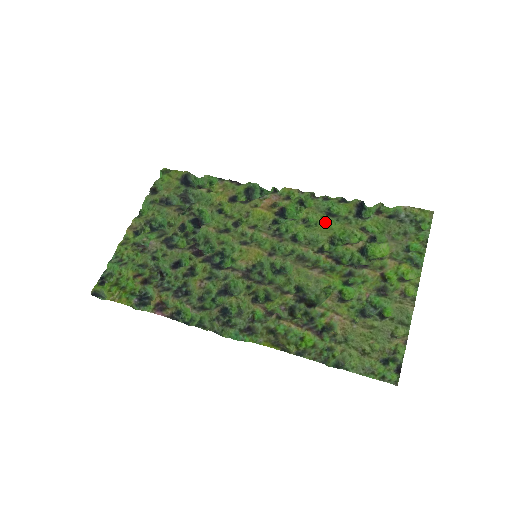
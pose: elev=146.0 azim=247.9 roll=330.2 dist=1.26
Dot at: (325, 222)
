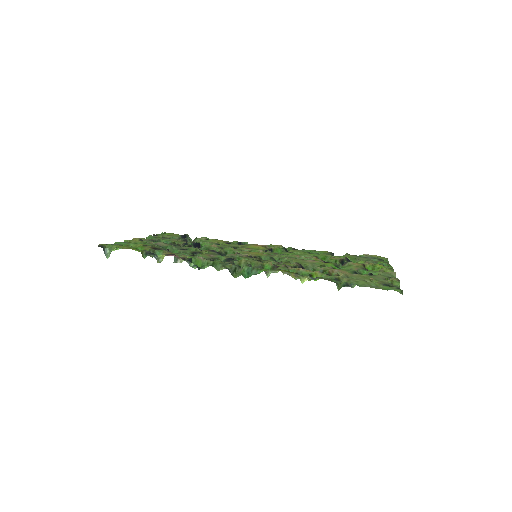
Dot at: occluded
